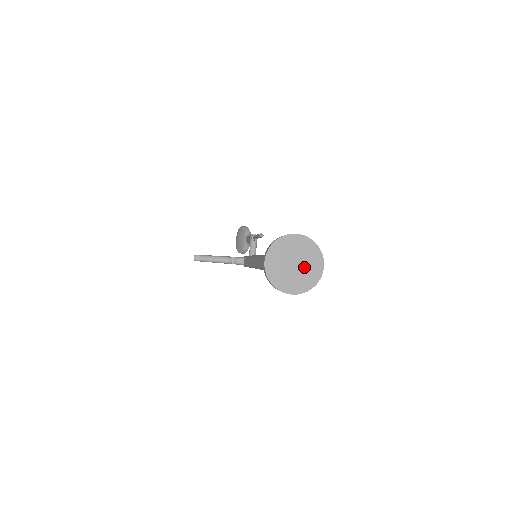
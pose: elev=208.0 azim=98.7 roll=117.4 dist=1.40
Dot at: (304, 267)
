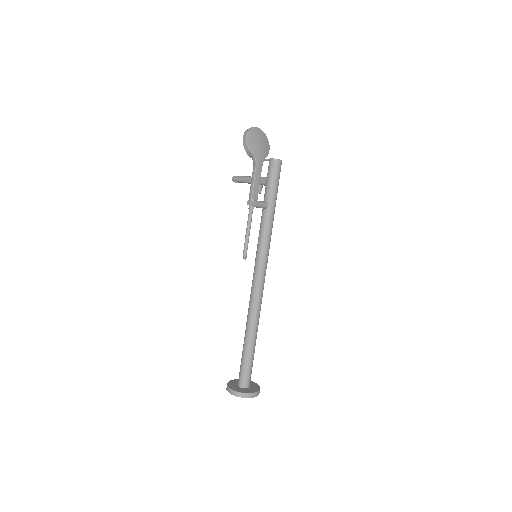
Dot at: occluded
